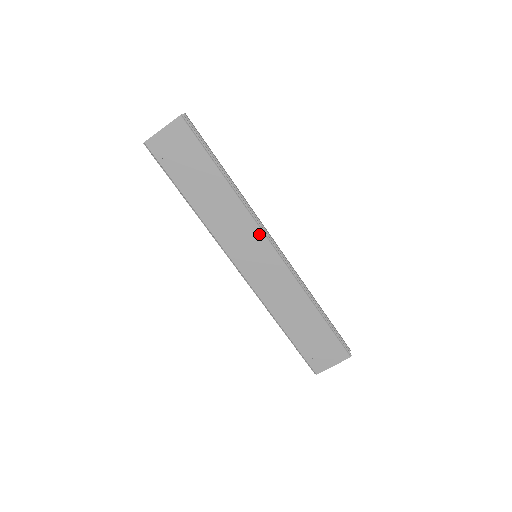
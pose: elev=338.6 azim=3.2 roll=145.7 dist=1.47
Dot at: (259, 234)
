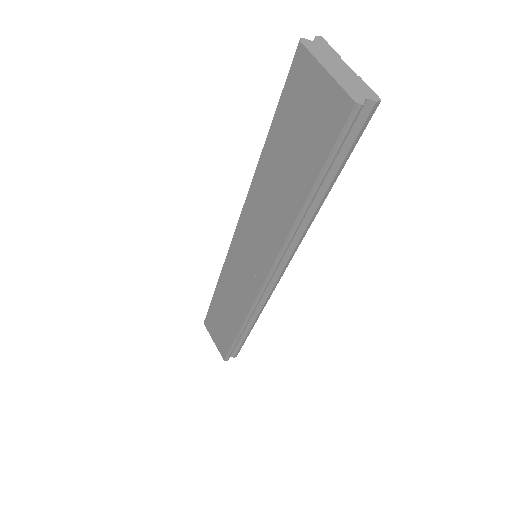
Dot at: (268, 264)
